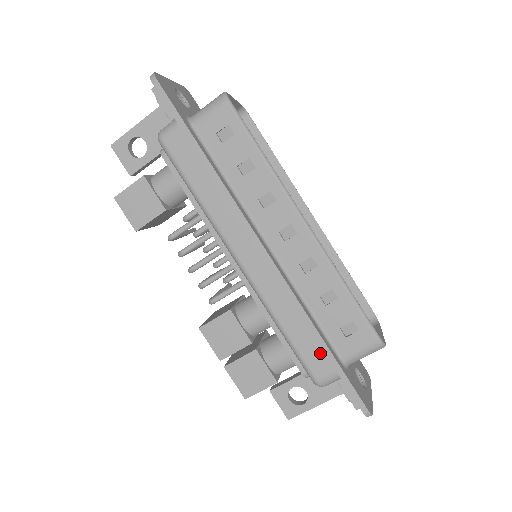
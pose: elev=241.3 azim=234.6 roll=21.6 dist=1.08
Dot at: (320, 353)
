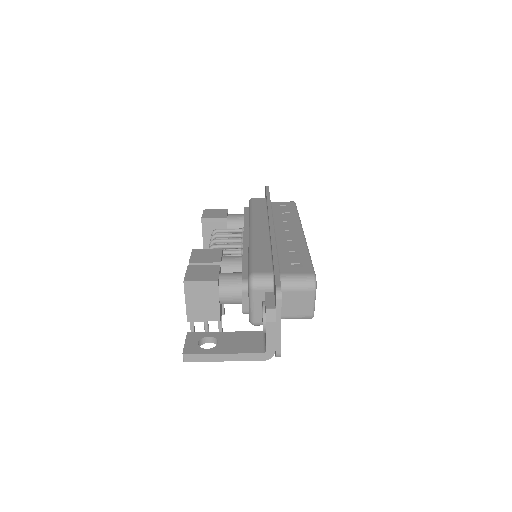
Dot at: (268, 263)
